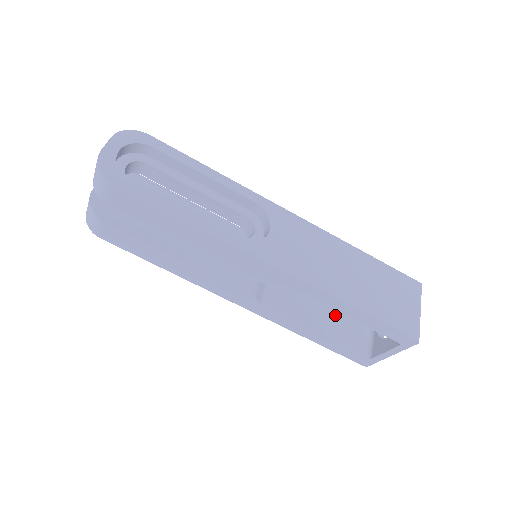
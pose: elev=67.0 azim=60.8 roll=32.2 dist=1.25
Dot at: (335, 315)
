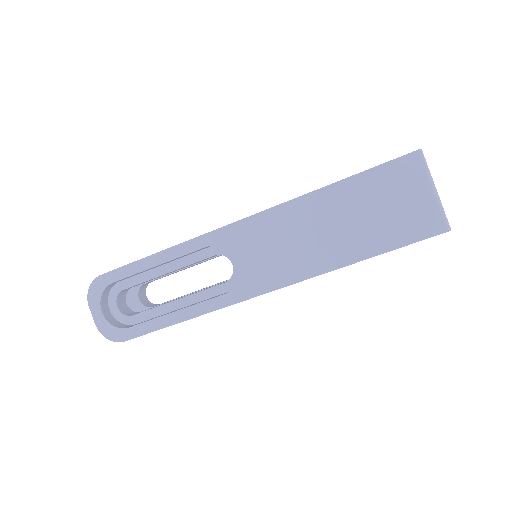
Dot at: occluded
